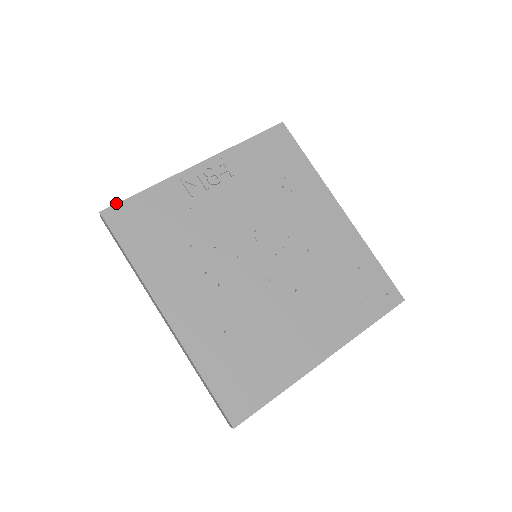
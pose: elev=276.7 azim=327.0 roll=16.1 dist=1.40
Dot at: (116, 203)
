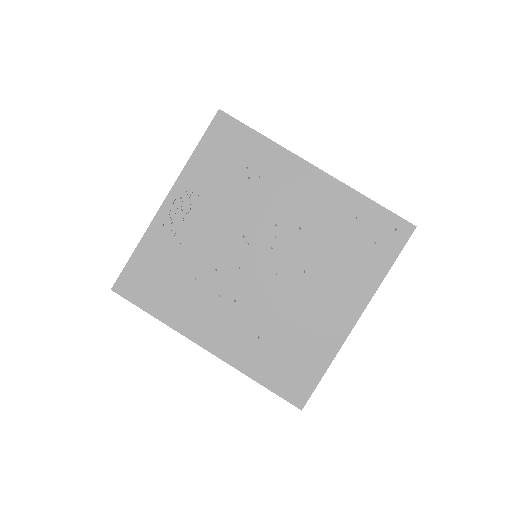
Dot at: (119, 275)
